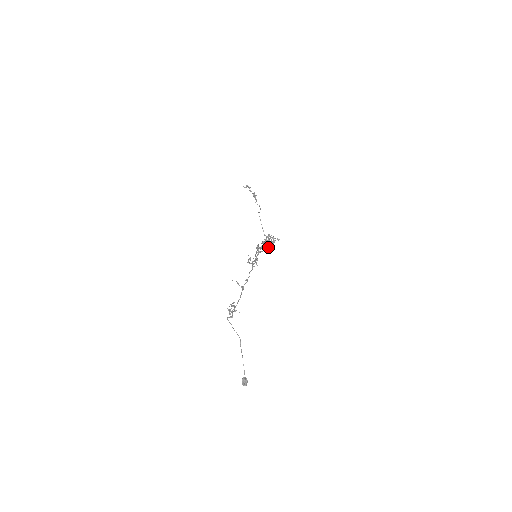
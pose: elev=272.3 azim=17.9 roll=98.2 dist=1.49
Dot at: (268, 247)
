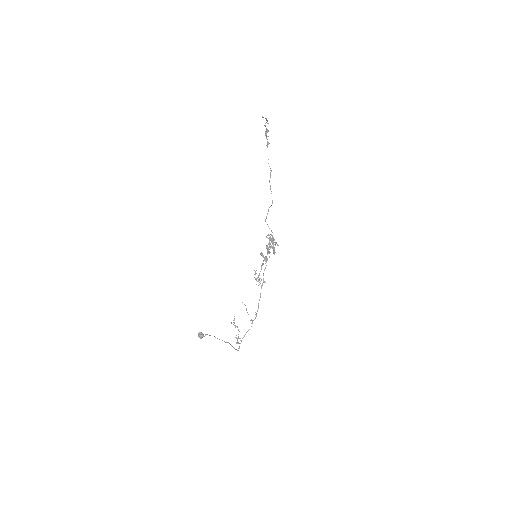
Dot at: occluded
